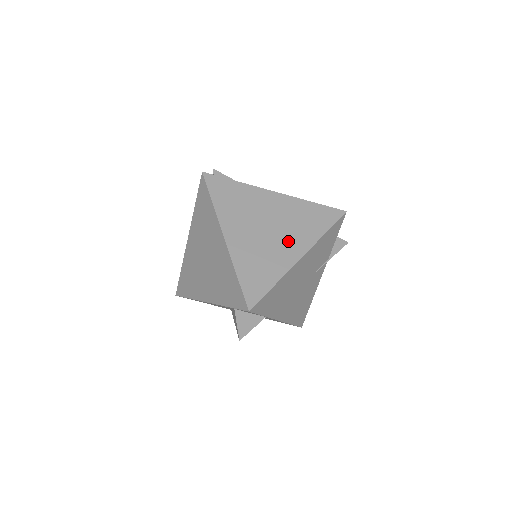
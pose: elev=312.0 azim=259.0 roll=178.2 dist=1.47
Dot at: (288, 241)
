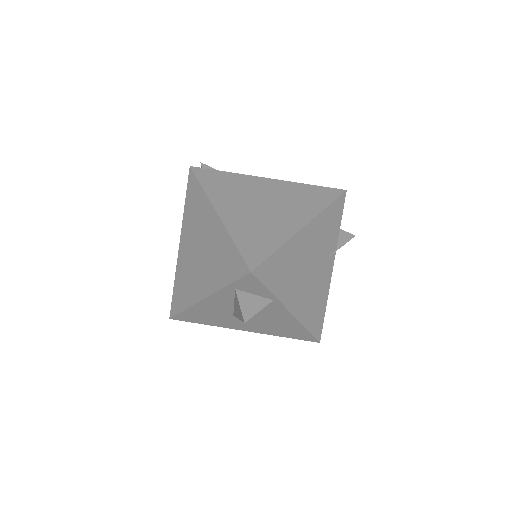
Dot at: (287, 213)
